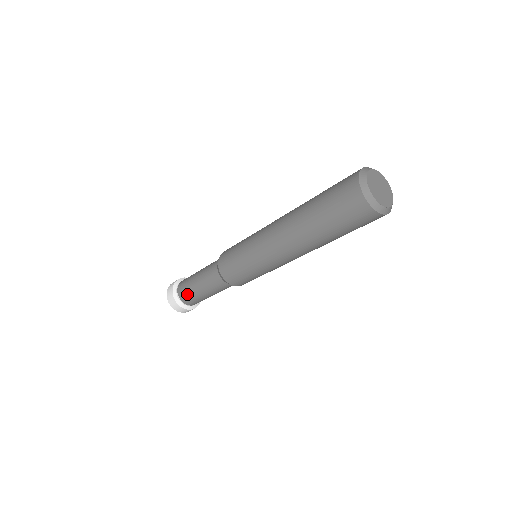
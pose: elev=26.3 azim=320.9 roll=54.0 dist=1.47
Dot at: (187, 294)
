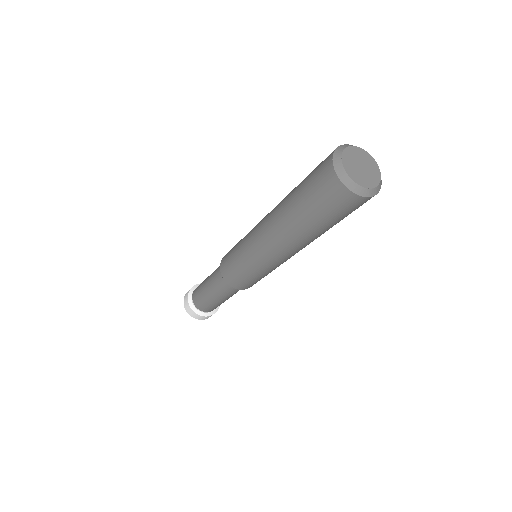
Dot at: (205, 305)
